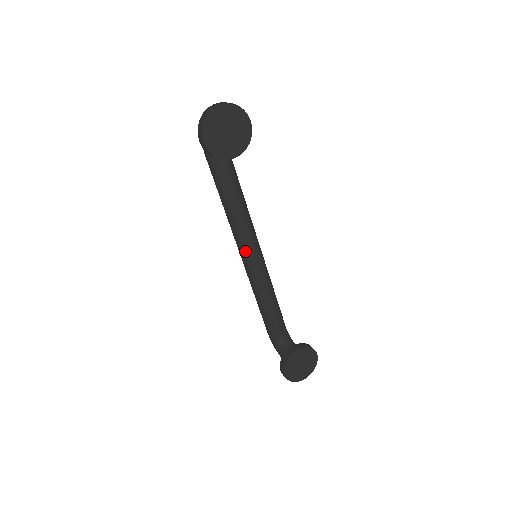
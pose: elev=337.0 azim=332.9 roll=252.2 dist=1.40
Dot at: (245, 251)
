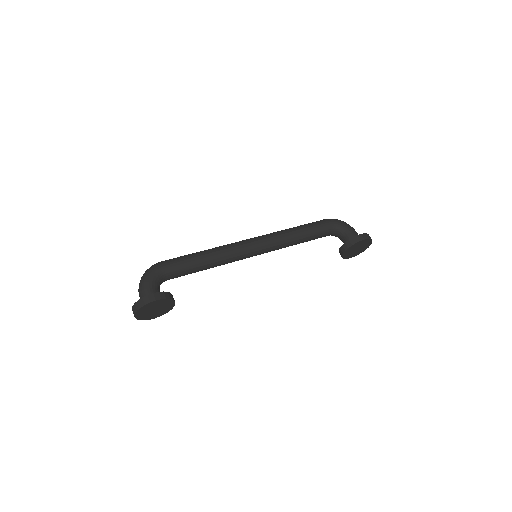
Dot at: occluded
